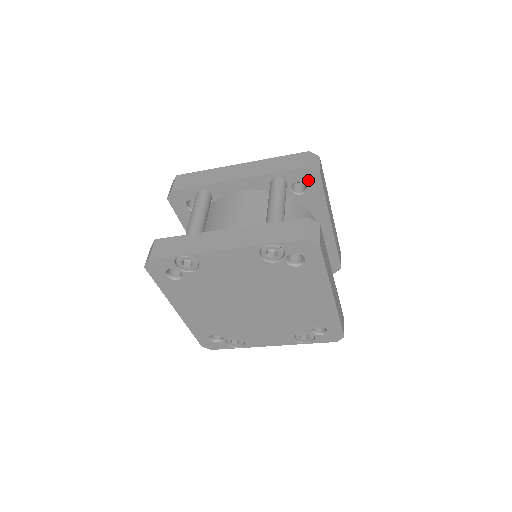
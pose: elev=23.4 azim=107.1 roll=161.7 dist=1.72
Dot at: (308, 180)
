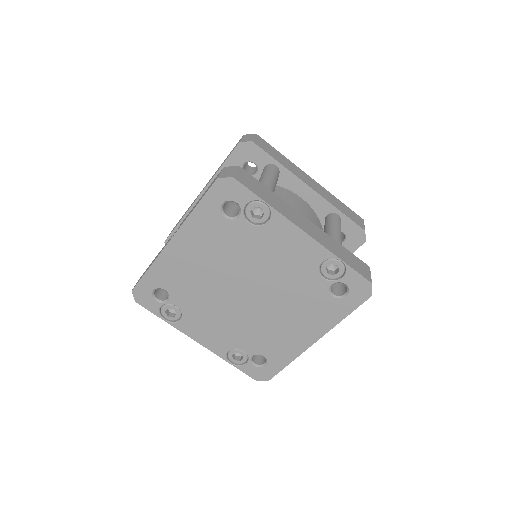
Dot at: (352, 238)
